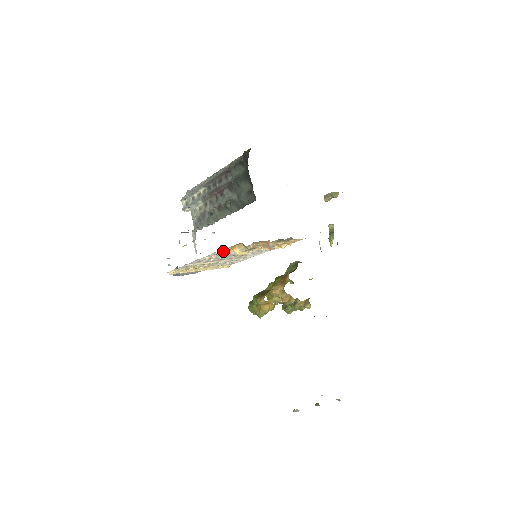
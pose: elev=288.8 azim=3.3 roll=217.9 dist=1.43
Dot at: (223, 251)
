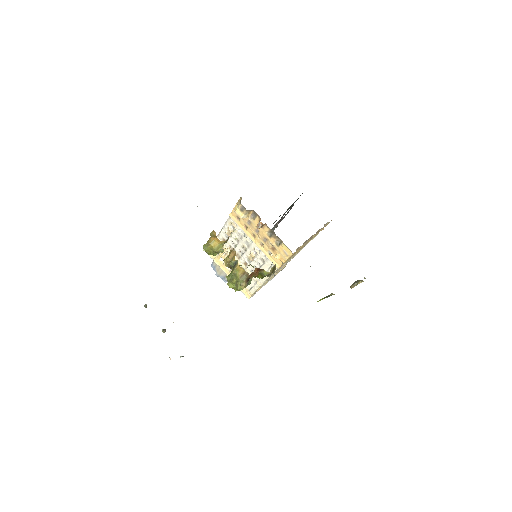
Dot at: (234, 217)
